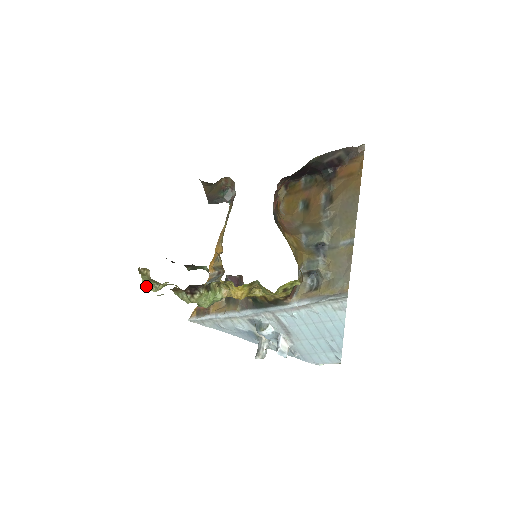
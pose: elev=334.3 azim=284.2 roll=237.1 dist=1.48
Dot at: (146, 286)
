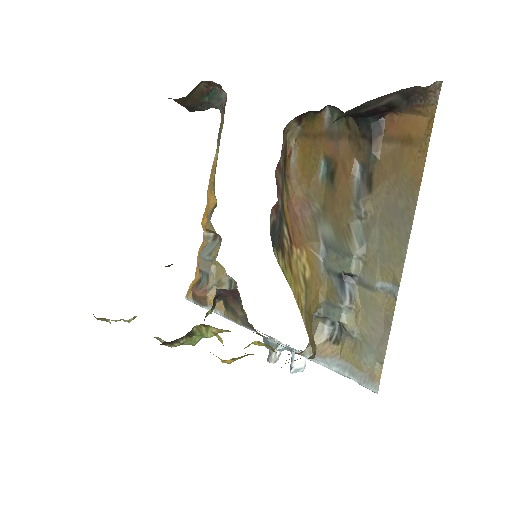
Dot at: (113, 320)
